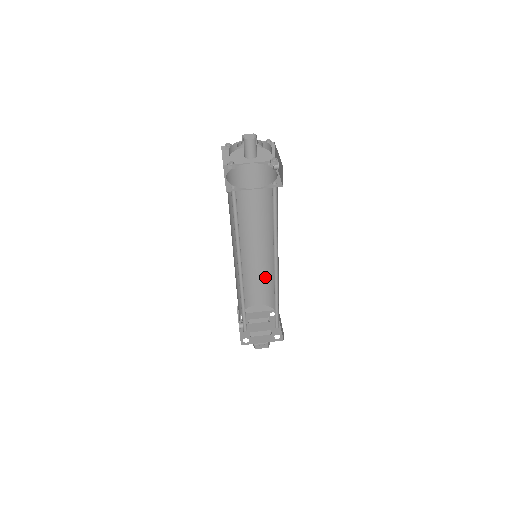
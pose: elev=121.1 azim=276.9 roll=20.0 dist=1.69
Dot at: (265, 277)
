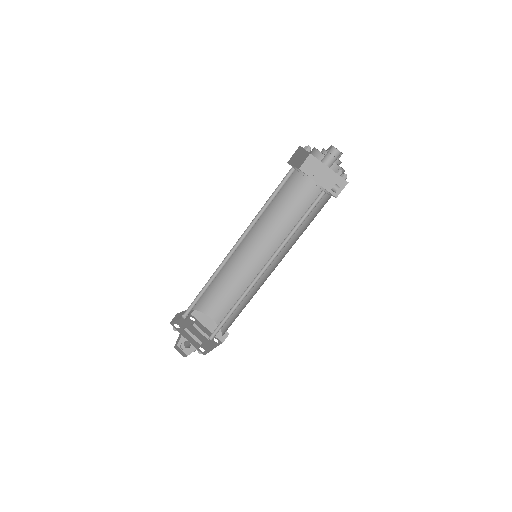
Dot at: occluded
